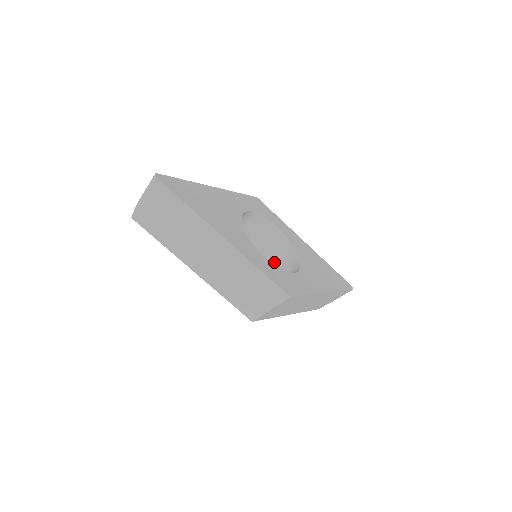
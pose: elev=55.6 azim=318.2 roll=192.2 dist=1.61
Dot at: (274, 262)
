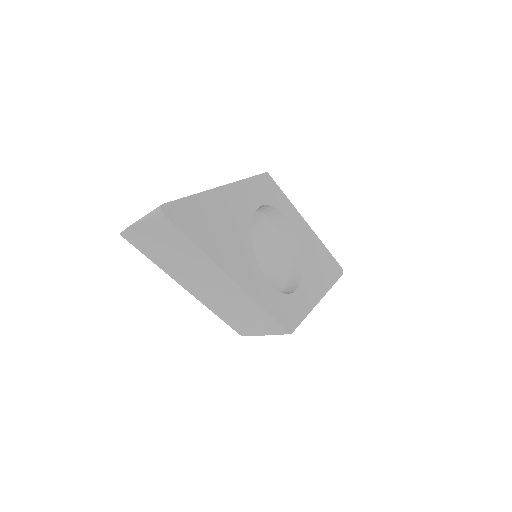
Dot at: (272, 253)
